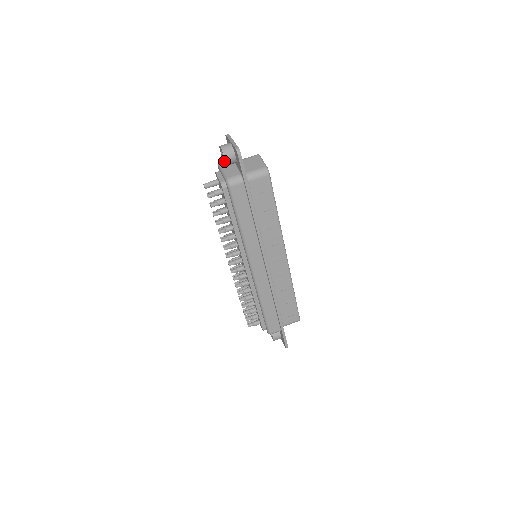
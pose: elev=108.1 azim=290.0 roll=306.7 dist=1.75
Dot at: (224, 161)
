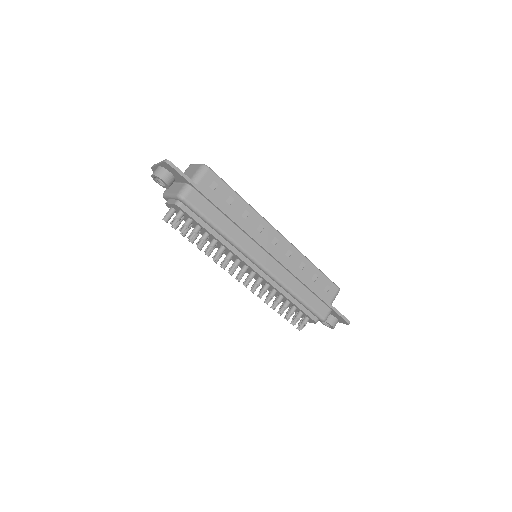
Dot at: (164, 186)
